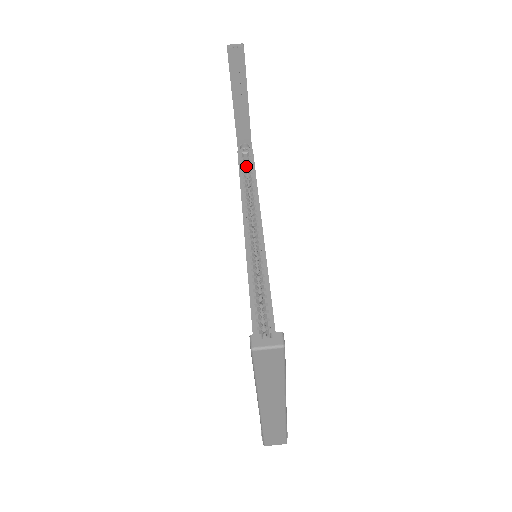
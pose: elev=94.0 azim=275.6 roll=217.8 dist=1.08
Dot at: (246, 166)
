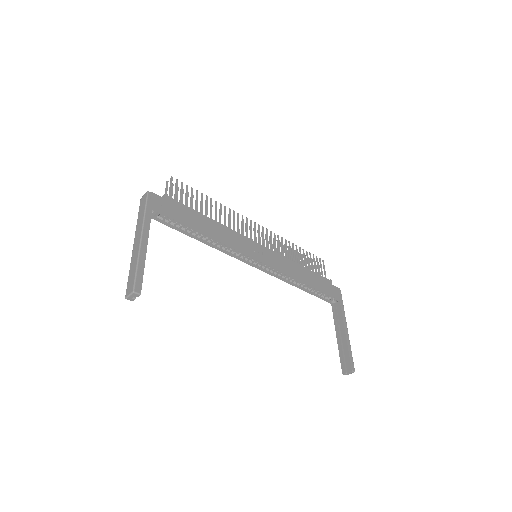
Dot at: occluded
